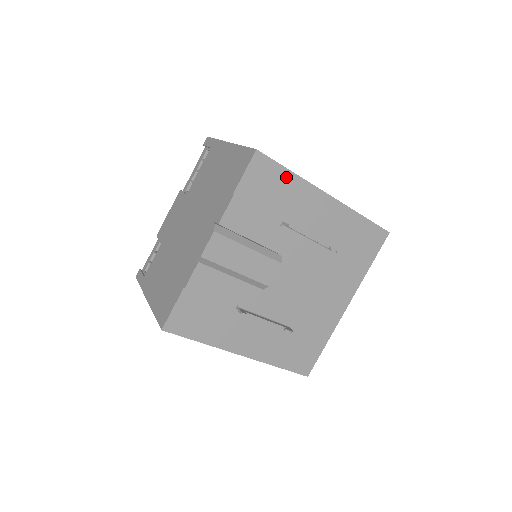
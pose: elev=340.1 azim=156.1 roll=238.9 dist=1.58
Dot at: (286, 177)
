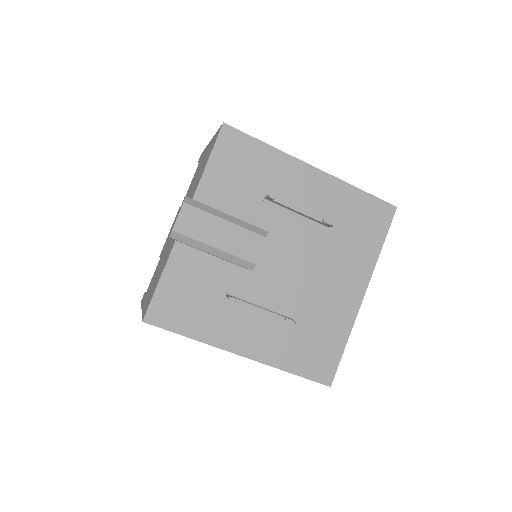
Dot at: (261, 149)
